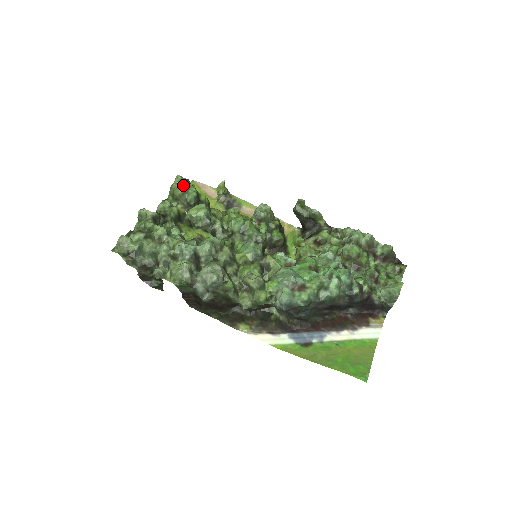
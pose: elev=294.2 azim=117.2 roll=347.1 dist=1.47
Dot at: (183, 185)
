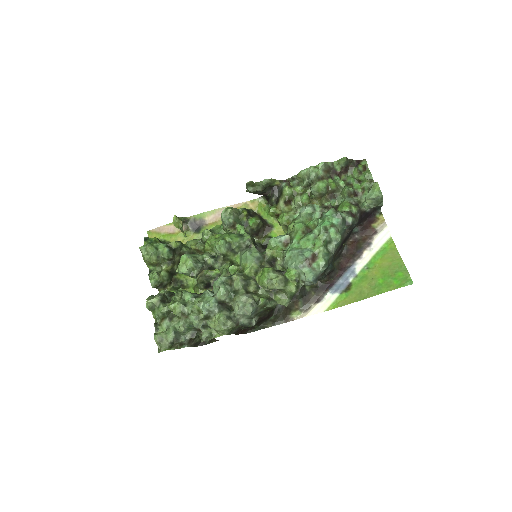
Dot at: (152, 251)
